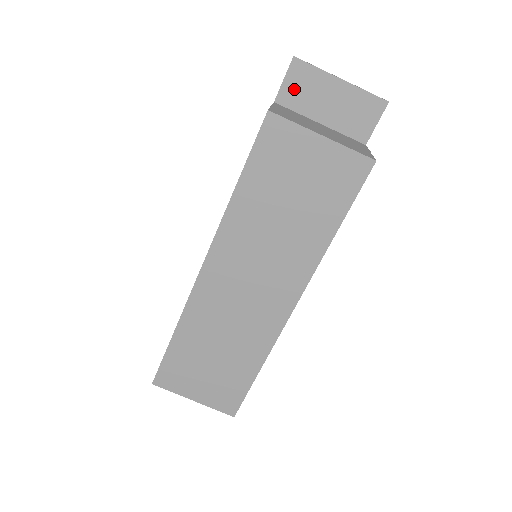
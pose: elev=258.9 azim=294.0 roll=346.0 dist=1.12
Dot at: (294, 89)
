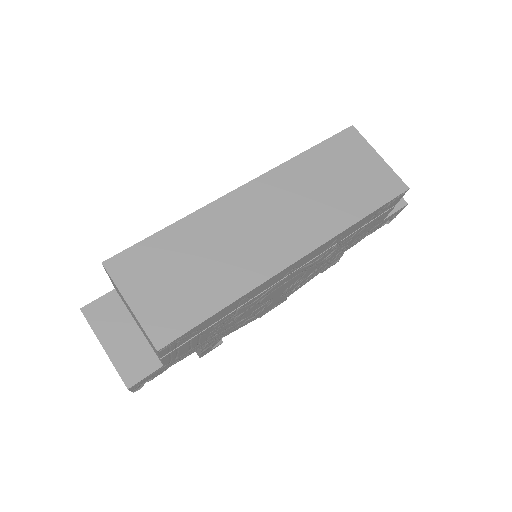
Dot at: occluded
